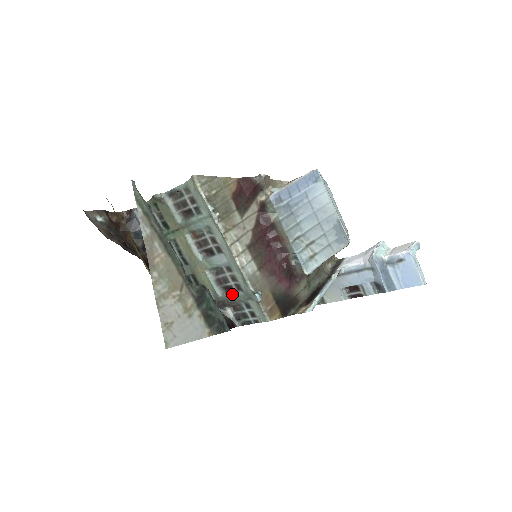
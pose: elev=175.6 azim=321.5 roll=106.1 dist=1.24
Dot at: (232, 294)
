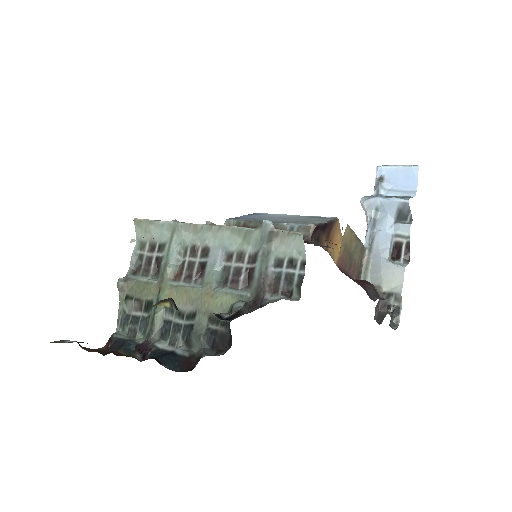
Dot at: (255, 273)
